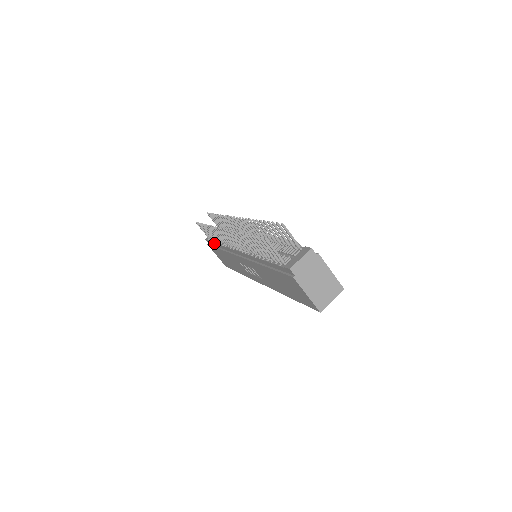
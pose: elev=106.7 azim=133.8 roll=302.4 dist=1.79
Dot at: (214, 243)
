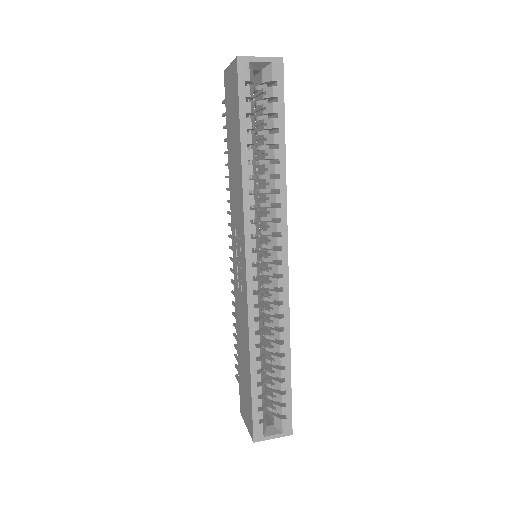
Dot at: occluded
